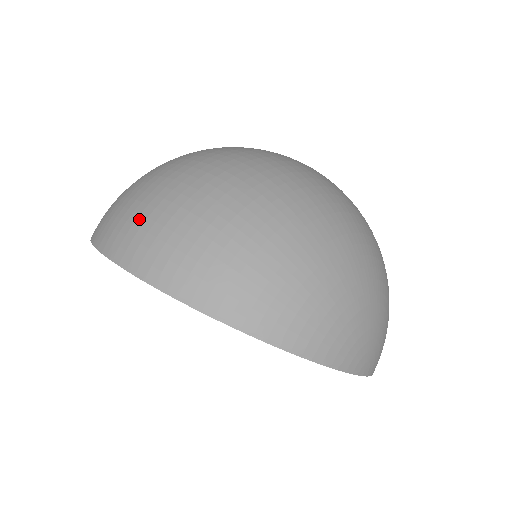
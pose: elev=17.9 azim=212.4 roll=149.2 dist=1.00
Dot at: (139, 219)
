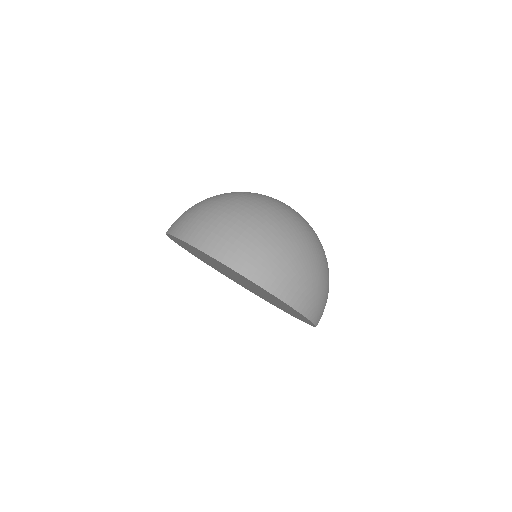
Dot at: (211, 227)
